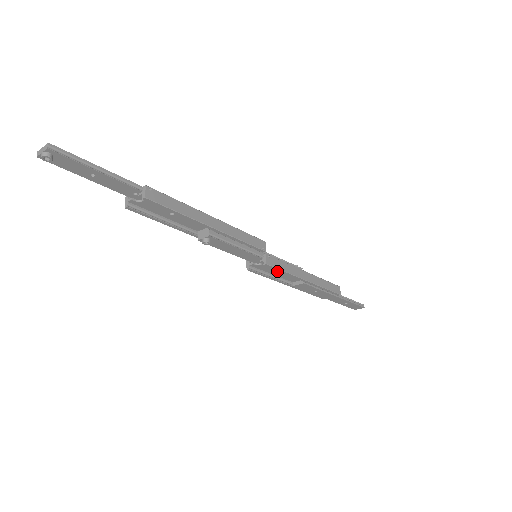
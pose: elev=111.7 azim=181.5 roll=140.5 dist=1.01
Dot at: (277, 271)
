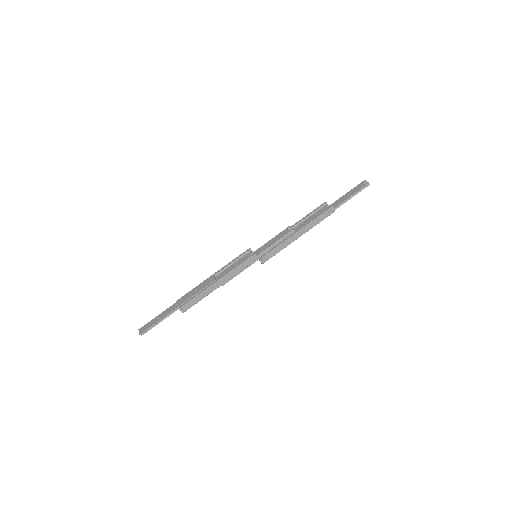
Dot at: occluded
